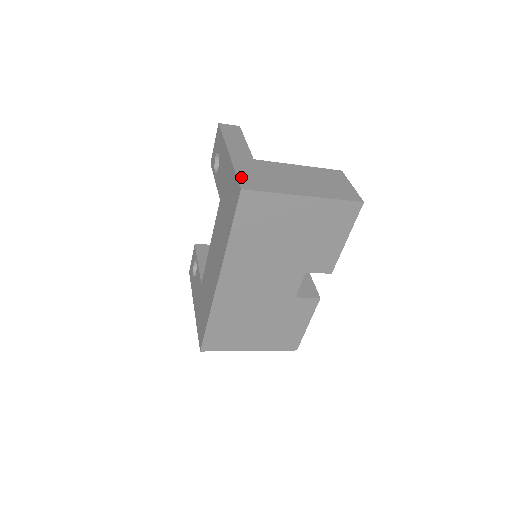
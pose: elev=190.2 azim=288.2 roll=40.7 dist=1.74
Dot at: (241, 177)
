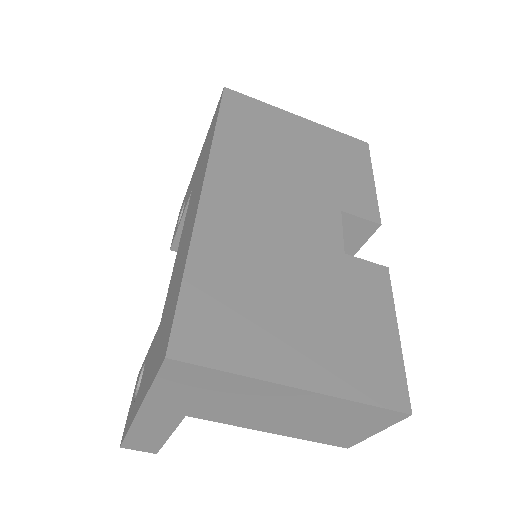
Dot at: occluded
